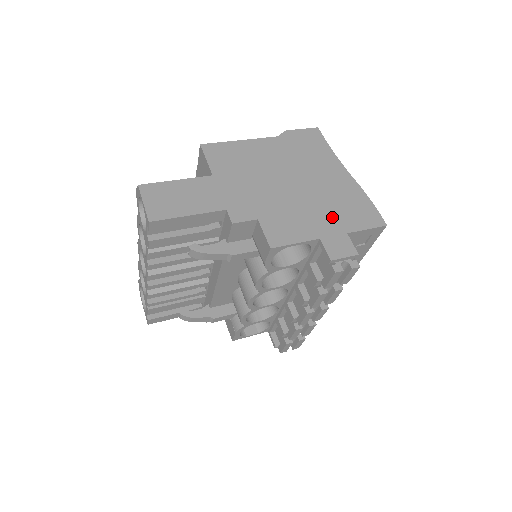
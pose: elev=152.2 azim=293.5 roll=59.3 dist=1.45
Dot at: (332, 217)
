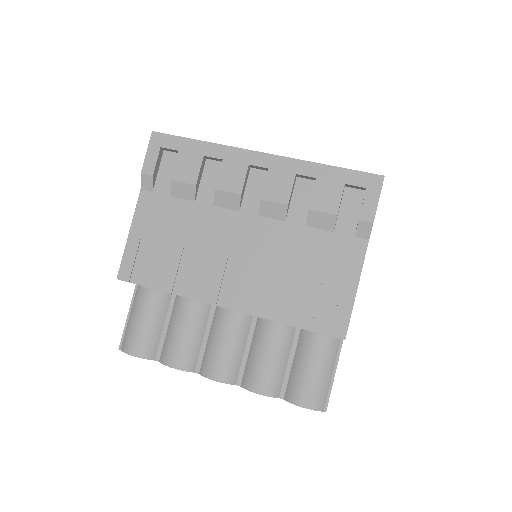
Dot at: occluded
